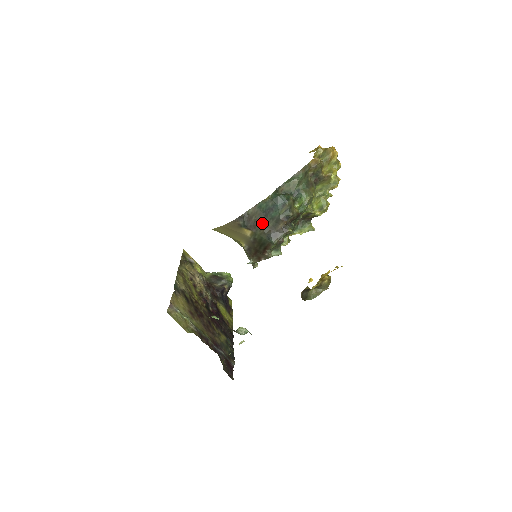
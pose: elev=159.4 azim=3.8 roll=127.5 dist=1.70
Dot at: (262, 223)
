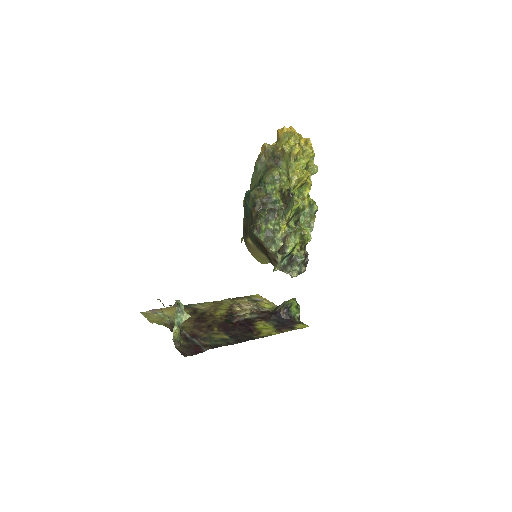
Dot at: (248, 225)
